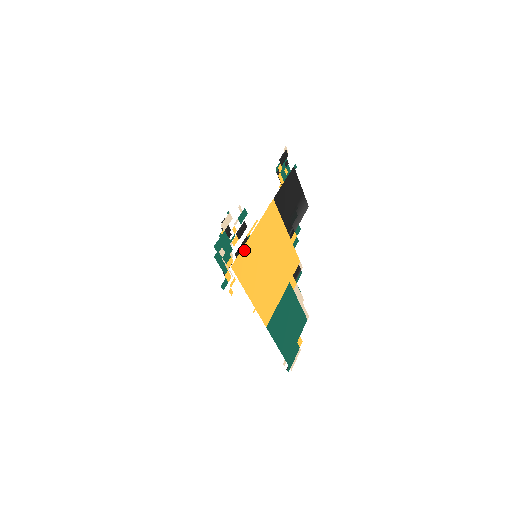
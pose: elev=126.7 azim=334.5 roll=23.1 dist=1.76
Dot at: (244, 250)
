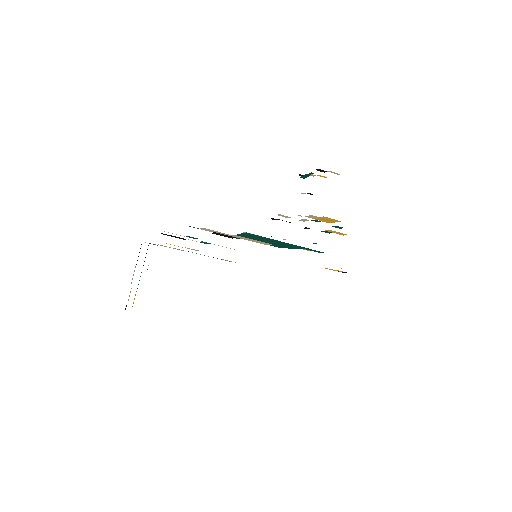
Dot at: occluded
